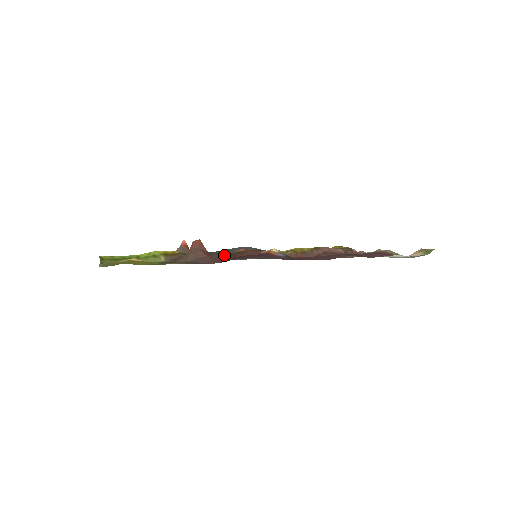
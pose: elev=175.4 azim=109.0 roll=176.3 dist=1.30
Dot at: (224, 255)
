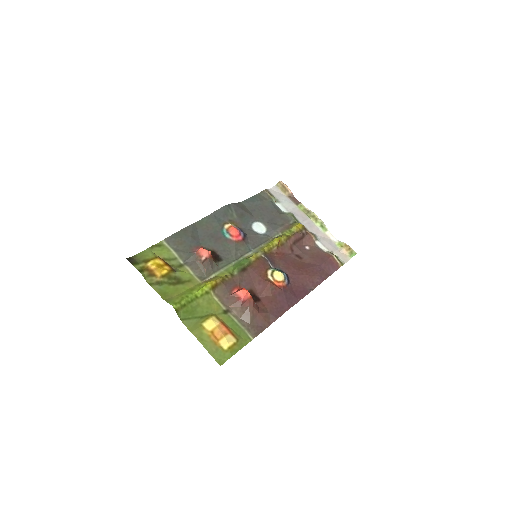
Dot at: (246, 274)
